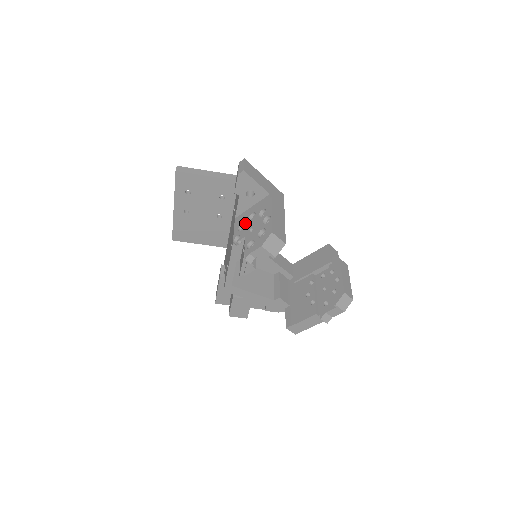
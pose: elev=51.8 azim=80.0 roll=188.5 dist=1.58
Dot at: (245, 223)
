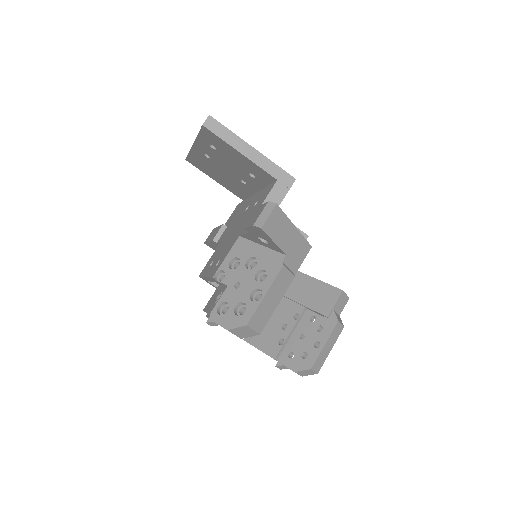
Dot at: (240, 263)
